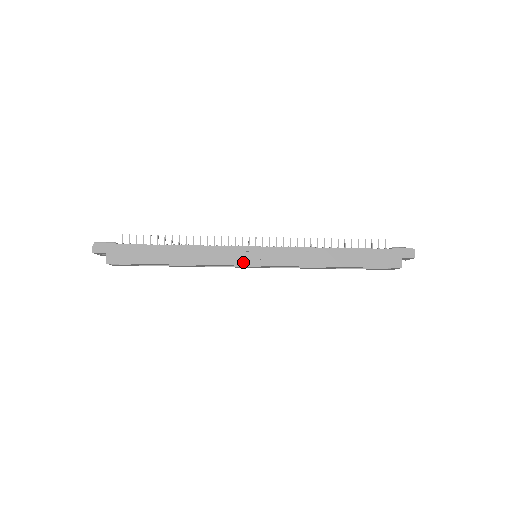
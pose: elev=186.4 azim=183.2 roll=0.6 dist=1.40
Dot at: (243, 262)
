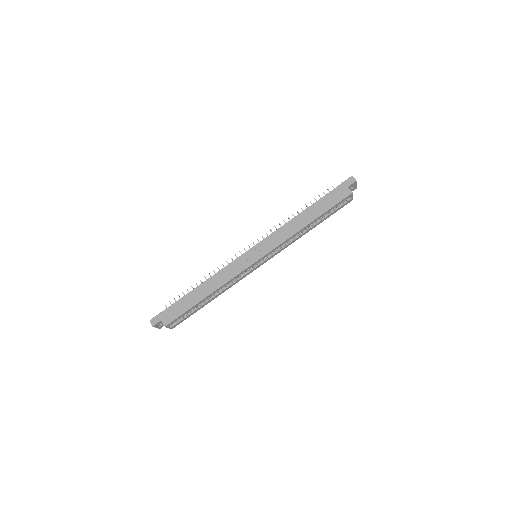
Dot at: (249, 264)
